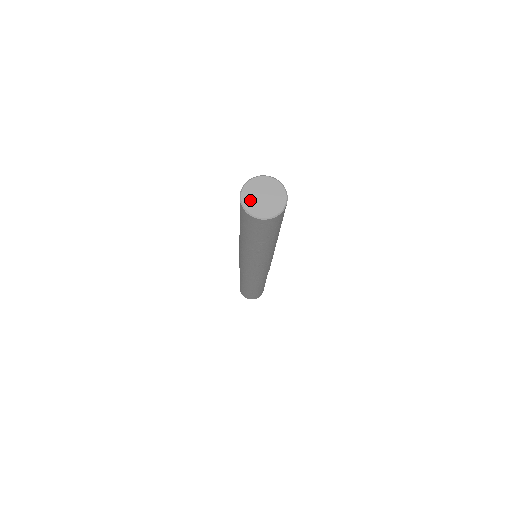
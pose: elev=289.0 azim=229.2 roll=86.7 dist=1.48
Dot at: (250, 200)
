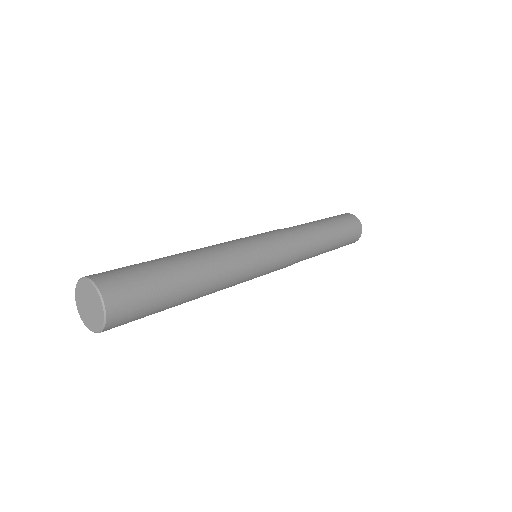
Dot at: (85, 317)
